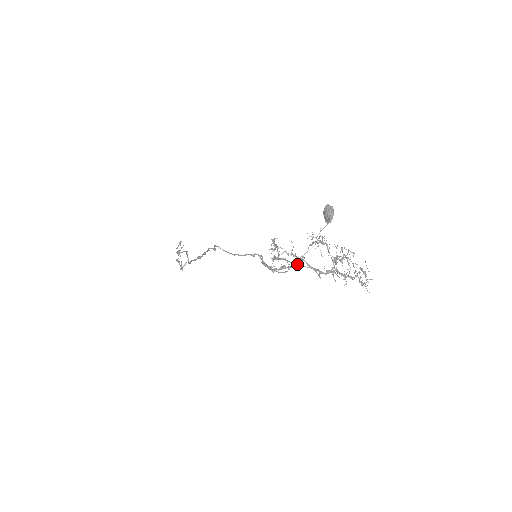
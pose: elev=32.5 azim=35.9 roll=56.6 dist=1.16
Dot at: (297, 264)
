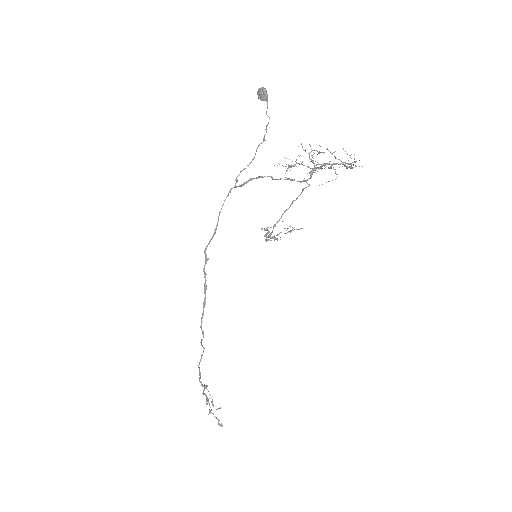
Dot at: (288, 208)
